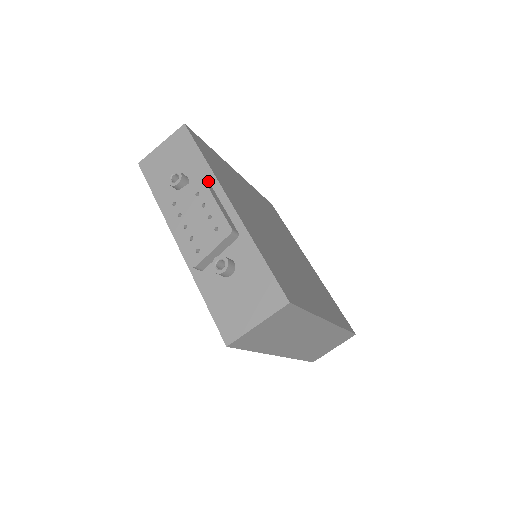
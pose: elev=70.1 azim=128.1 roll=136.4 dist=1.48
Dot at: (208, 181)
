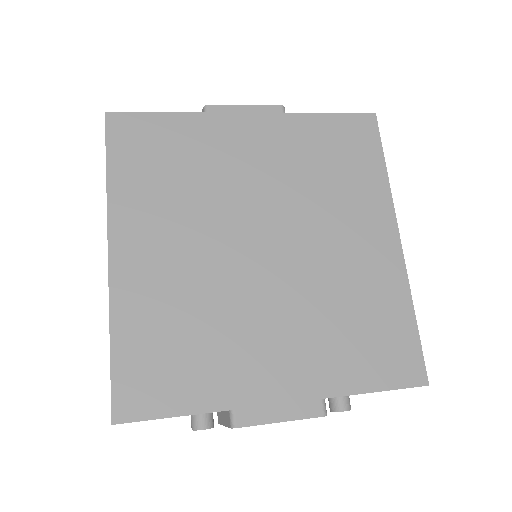
Dot at: (230, 410)
